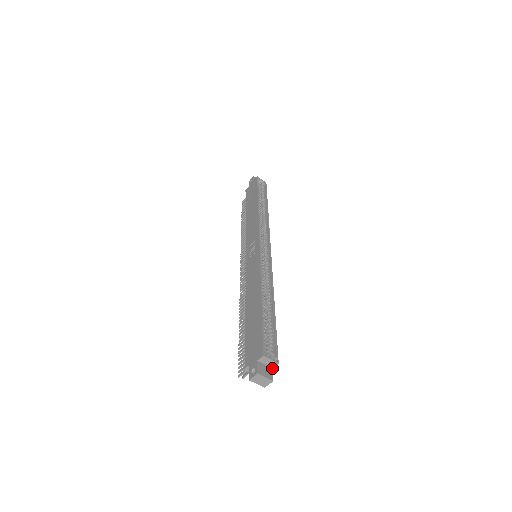
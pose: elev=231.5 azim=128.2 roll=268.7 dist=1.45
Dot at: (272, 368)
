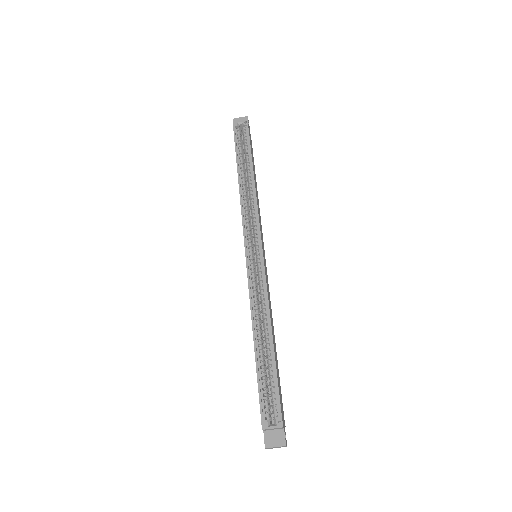
Dot at: (283, 428)
